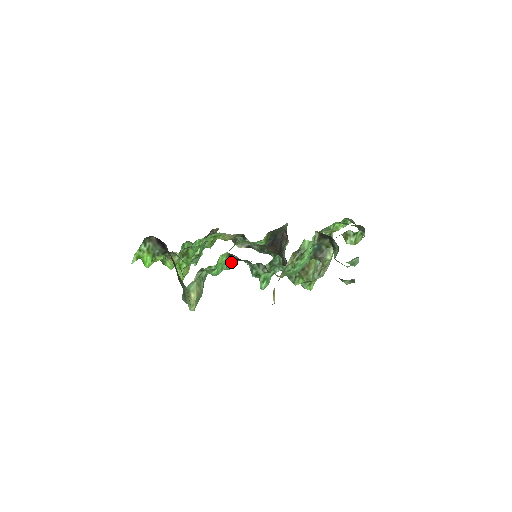
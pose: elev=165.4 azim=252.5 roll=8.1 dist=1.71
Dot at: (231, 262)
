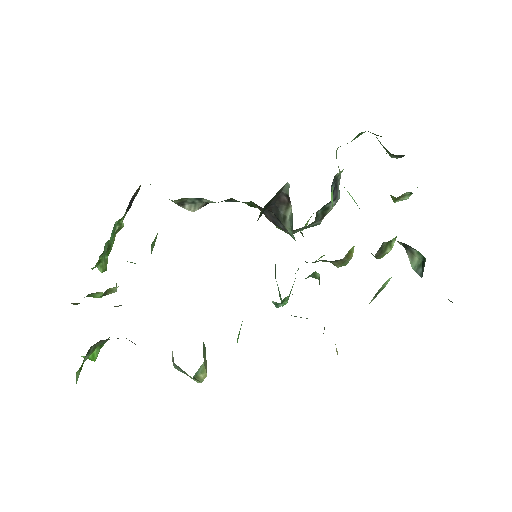
Dot at: occluded
